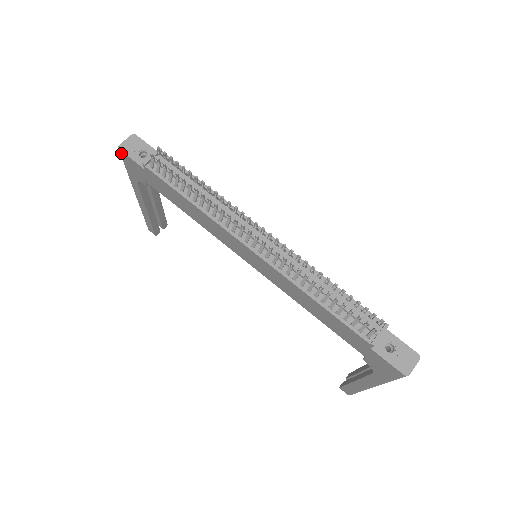
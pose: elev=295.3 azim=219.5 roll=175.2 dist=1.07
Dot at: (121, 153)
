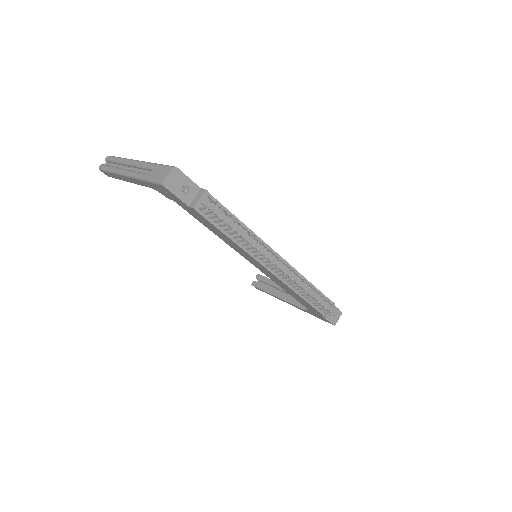
Dot at: (162, 187)
